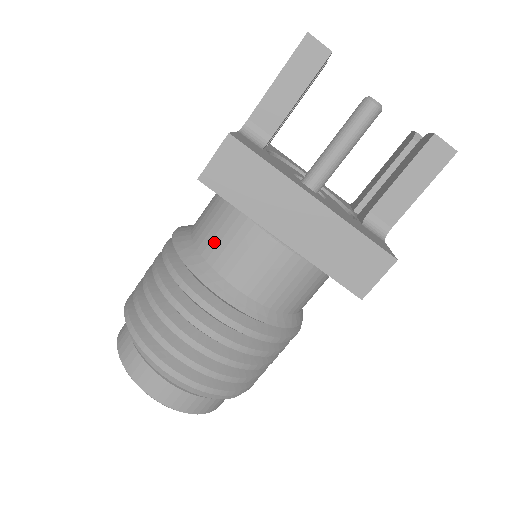
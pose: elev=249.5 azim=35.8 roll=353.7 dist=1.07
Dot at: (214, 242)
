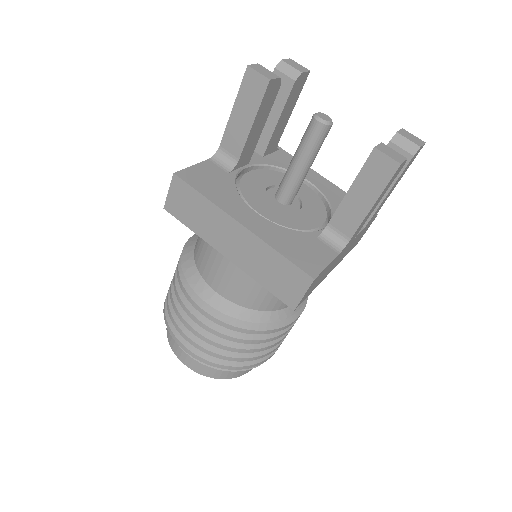
Dot at: (199, 251)
